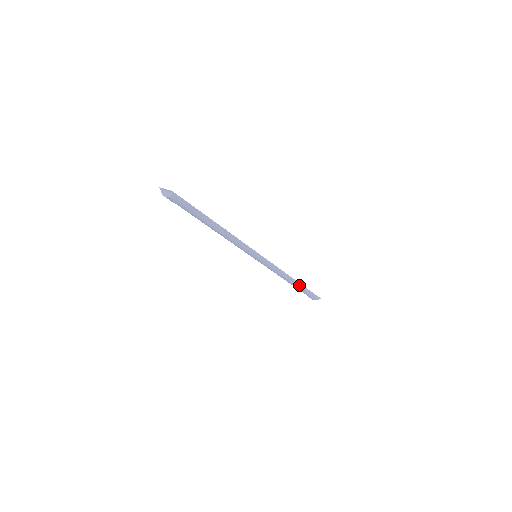
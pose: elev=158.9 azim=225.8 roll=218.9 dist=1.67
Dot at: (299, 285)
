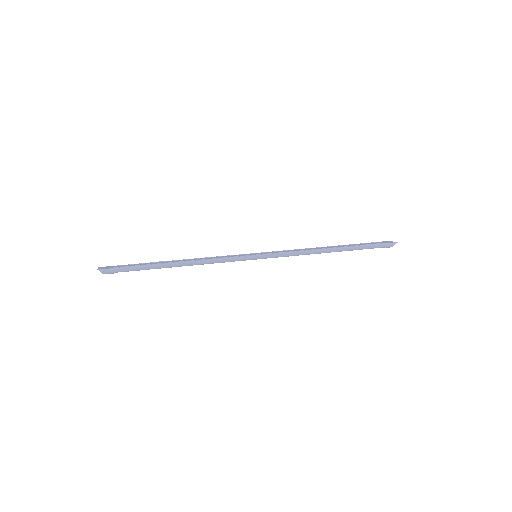
Dot at: (345, 249)
